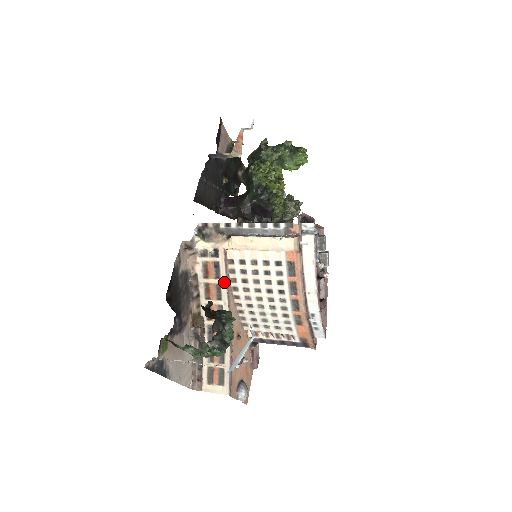
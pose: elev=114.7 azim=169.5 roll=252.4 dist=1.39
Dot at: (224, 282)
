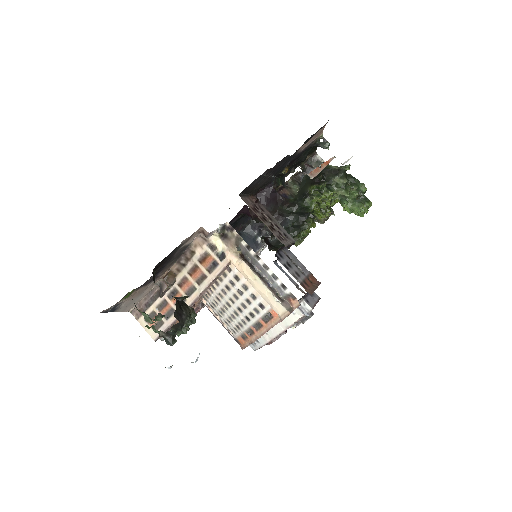
Dot at: (211, 279)
